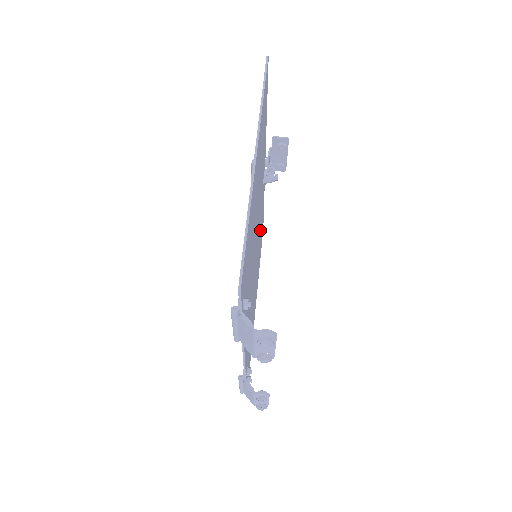
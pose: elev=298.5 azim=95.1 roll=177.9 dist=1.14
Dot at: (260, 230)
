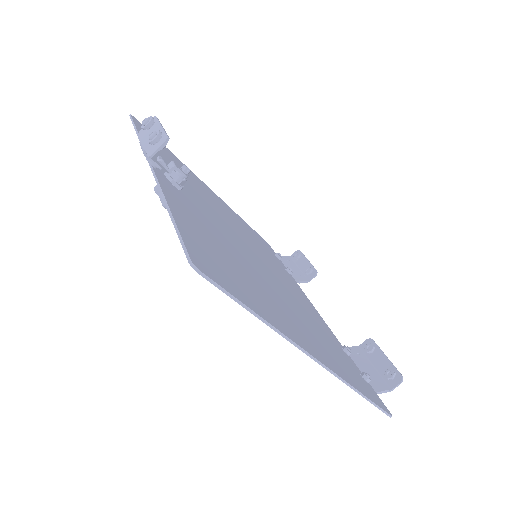
Dot at: (191, 187)
